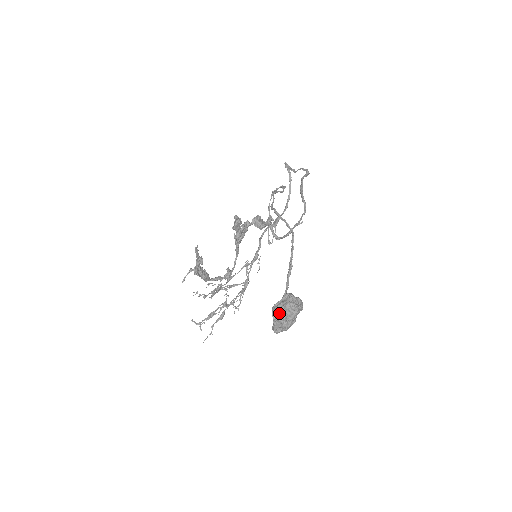
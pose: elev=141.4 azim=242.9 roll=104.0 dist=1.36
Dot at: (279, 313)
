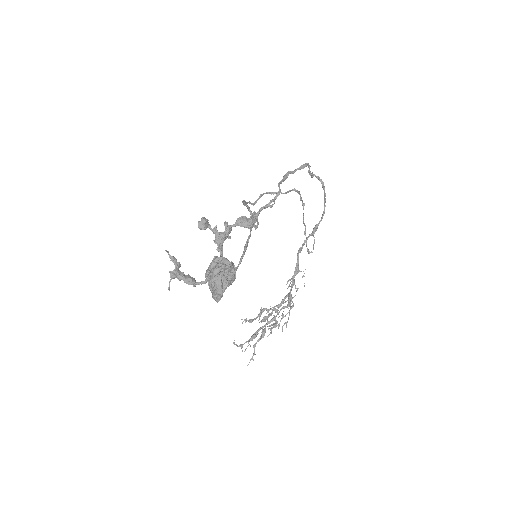
Dot at: (208, 278)
